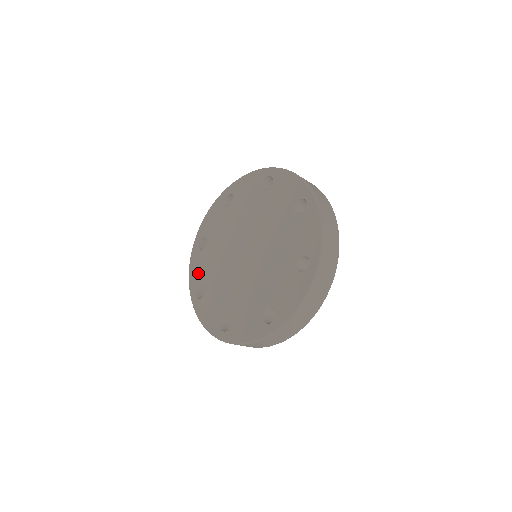
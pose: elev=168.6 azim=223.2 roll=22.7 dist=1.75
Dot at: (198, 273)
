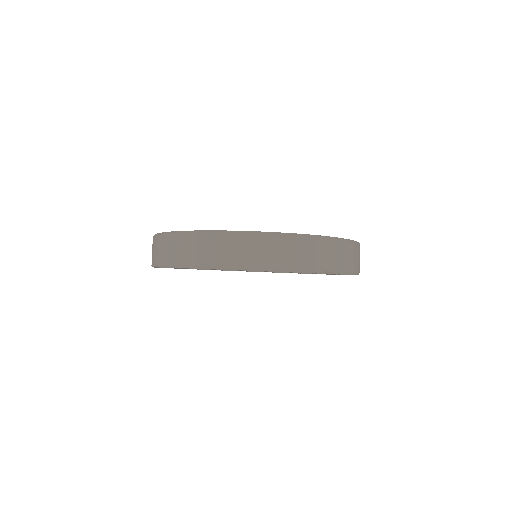
Dot at: occluded
